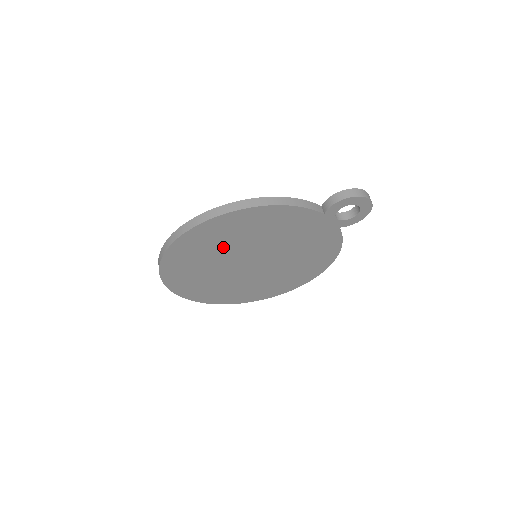
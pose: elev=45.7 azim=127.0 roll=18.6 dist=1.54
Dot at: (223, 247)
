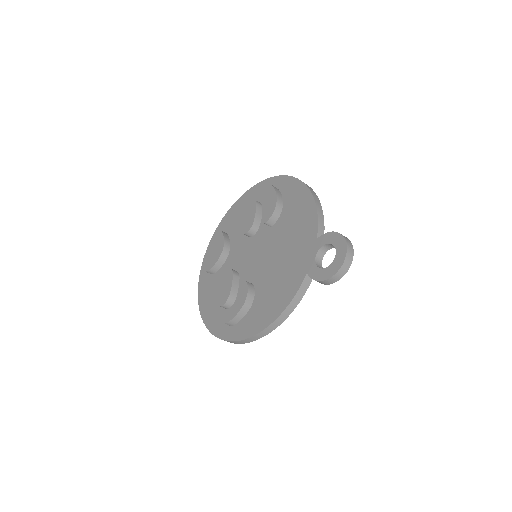
Dot at: occluded
